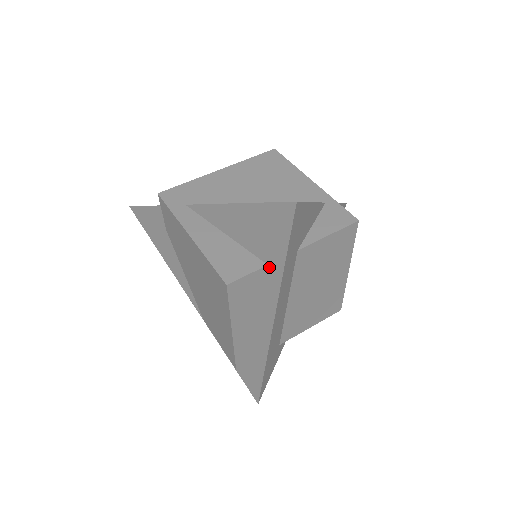
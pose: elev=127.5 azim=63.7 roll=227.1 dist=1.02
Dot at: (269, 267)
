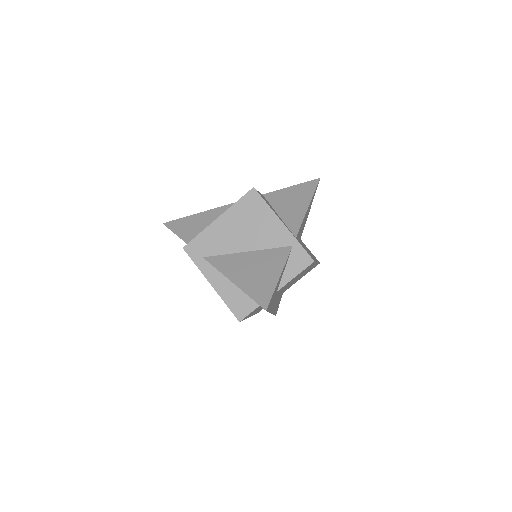
Dot at: occluded
